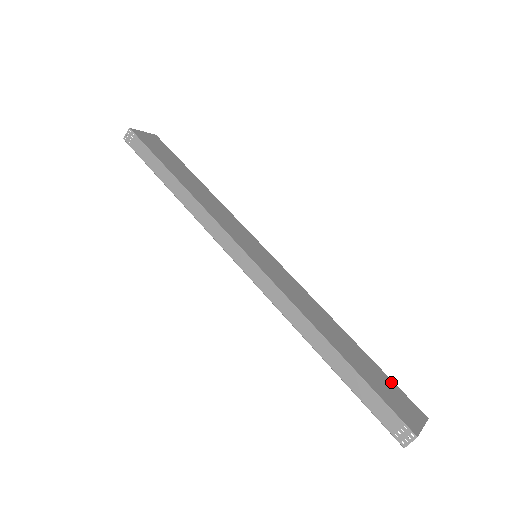
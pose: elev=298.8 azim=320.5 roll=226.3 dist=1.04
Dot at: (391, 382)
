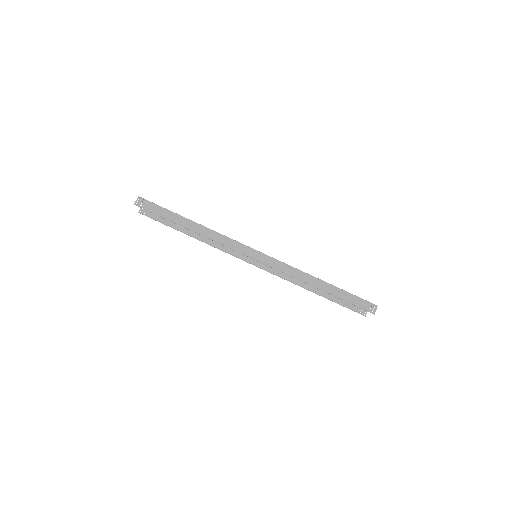
Dot at: occluded
